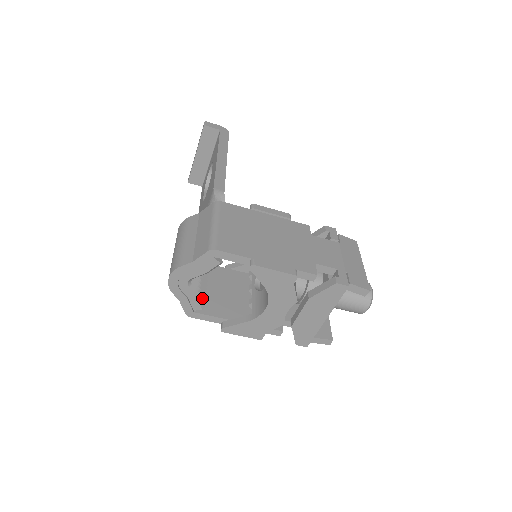
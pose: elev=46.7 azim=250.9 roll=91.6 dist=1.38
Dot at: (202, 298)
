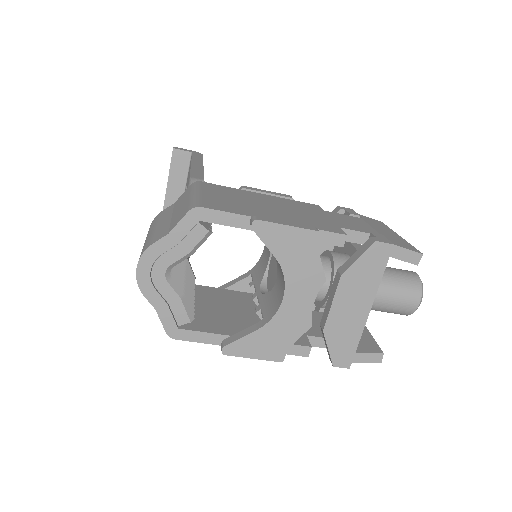
Dot at: (189, 306)
